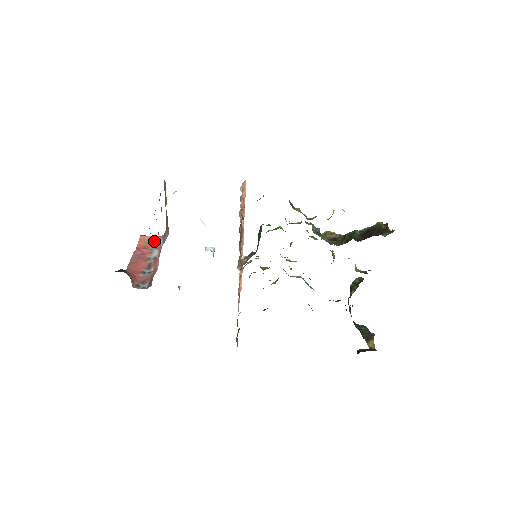
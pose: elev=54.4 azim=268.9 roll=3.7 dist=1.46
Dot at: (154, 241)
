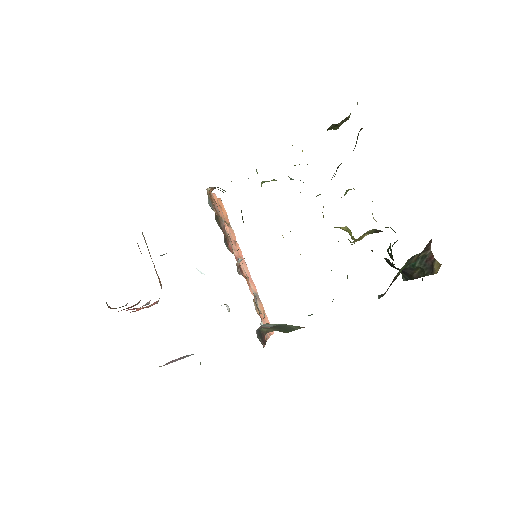
Dot at: occluded
